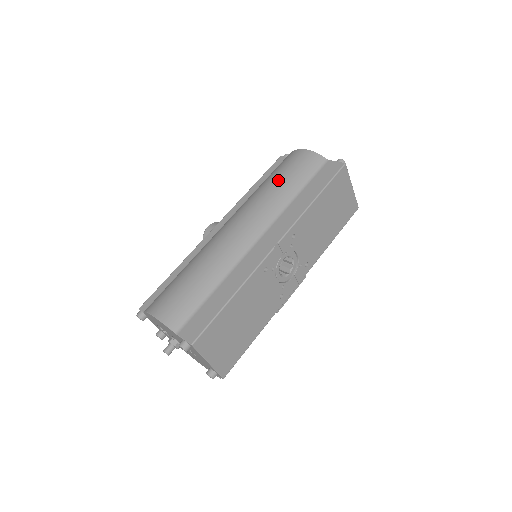
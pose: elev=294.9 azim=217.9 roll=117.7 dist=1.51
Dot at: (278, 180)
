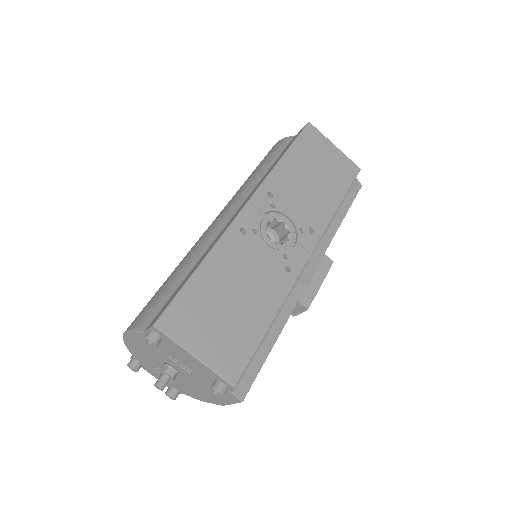
Dot at: occluded
